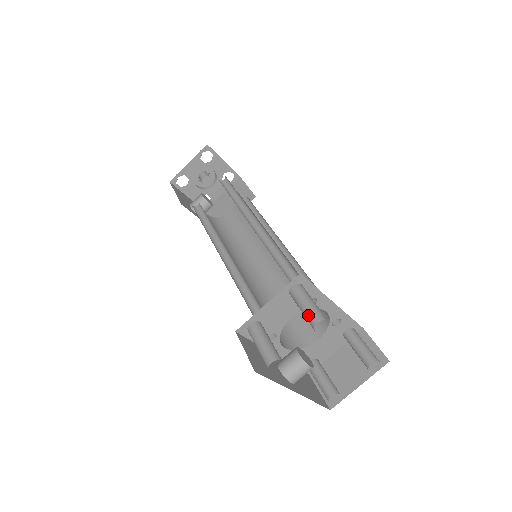
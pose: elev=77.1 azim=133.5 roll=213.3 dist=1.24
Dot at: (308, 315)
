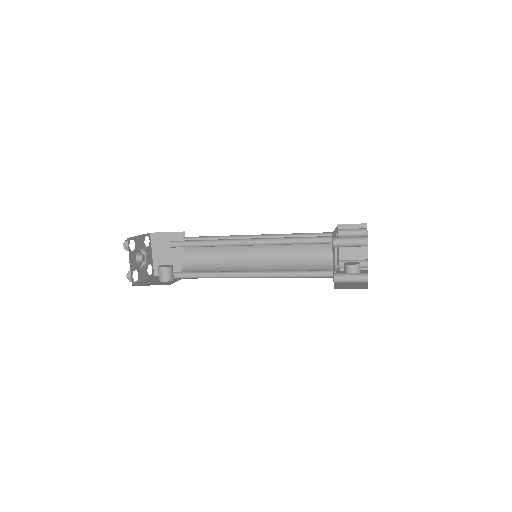
Dot at: (358, 244)
